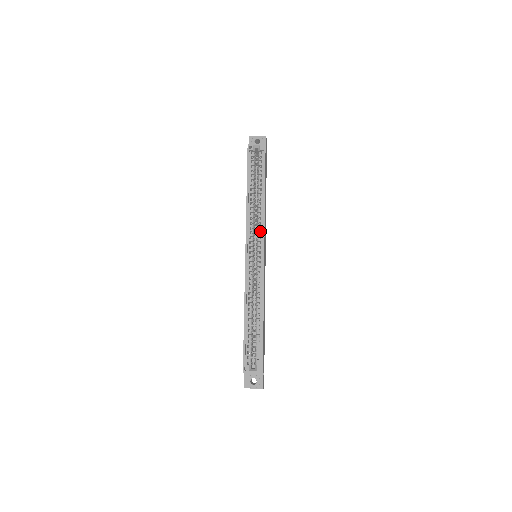
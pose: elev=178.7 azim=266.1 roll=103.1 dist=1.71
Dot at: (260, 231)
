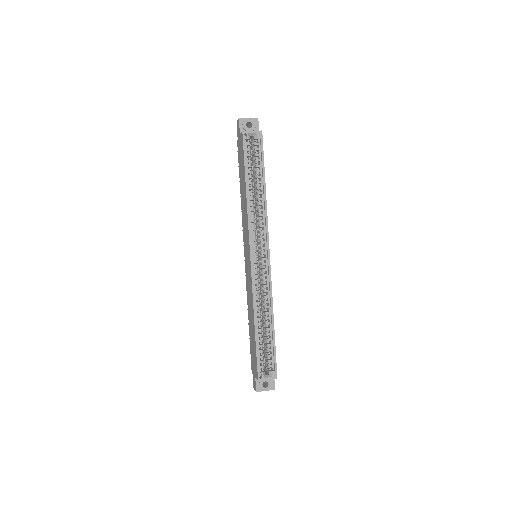
Dot at: (263, 232)
